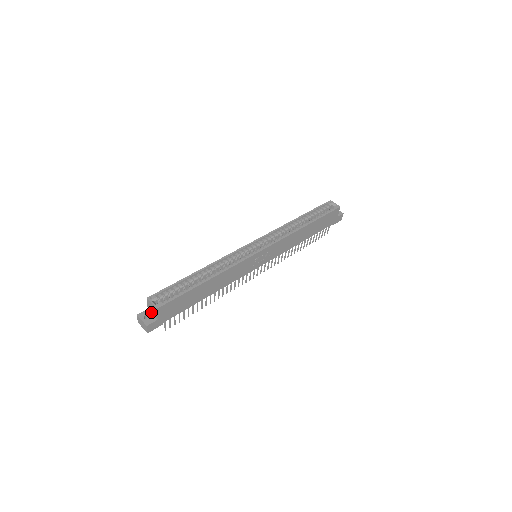
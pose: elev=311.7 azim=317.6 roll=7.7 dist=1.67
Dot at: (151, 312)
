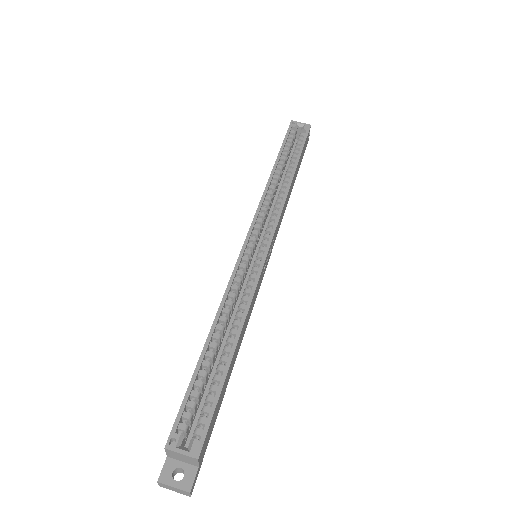
Dot at: (178, 460)
